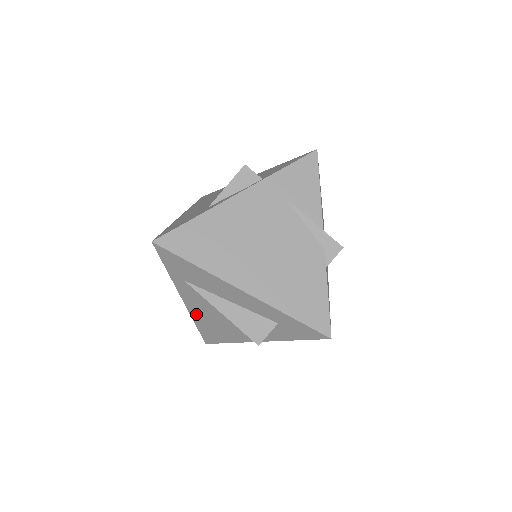
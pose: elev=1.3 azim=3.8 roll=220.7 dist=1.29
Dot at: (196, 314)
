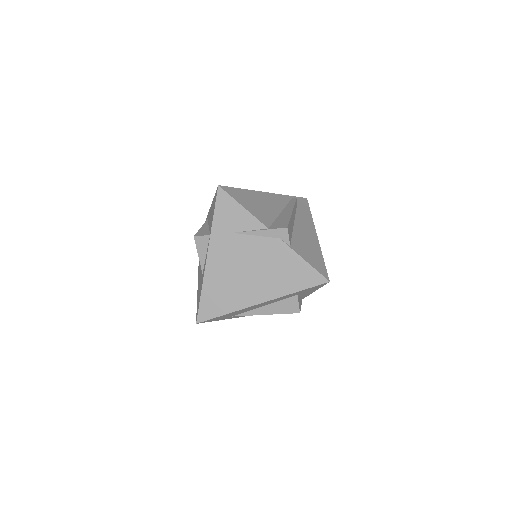
Dot at: occluded
